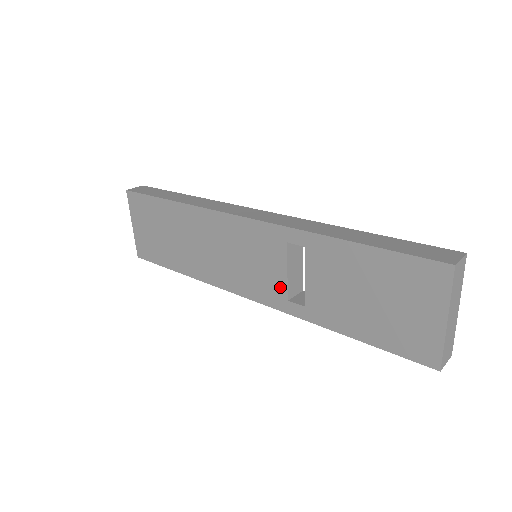
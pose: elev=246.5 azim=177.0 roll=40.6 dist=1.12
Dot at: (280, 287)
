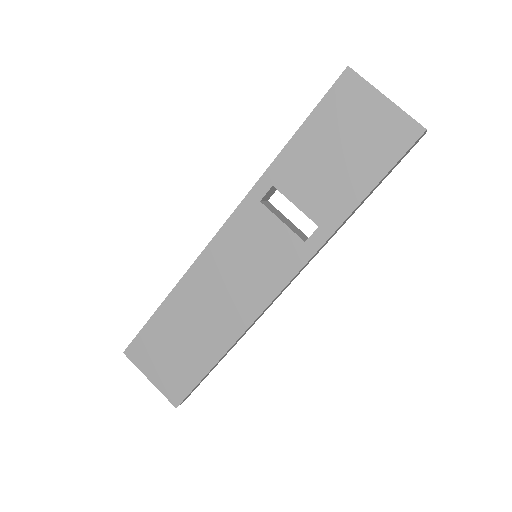
Dot at: (290, 241)
